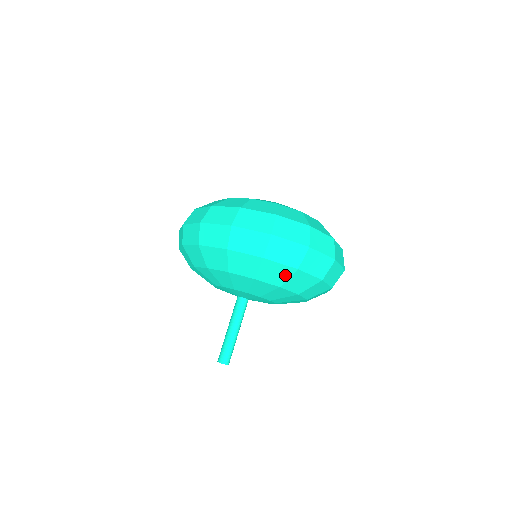
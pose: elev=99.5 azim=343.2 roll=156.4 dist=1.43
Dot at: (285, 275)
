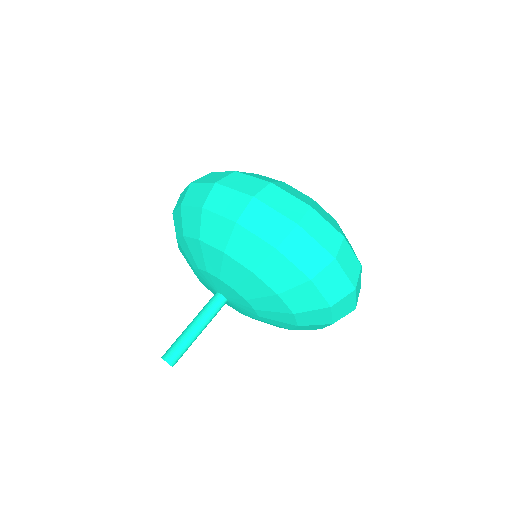
Dot at: (291, 281)
